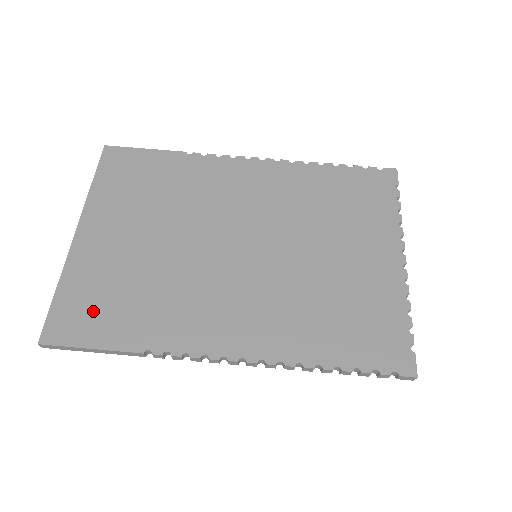
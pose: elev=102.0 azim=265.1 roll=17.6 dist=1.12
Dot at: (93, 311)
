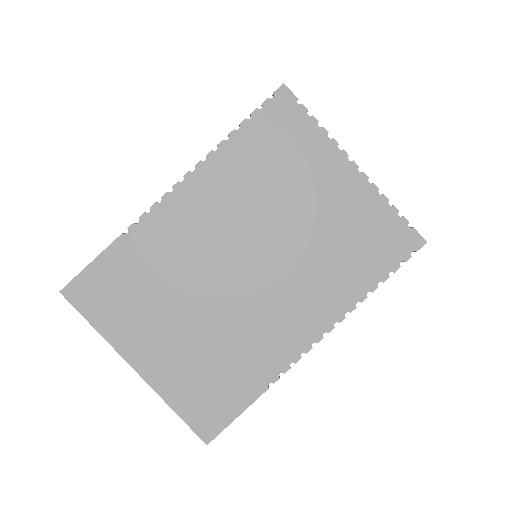
Dot at: (212, 399)
